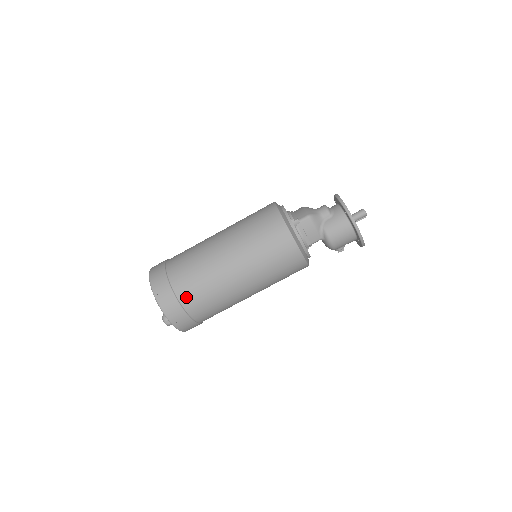
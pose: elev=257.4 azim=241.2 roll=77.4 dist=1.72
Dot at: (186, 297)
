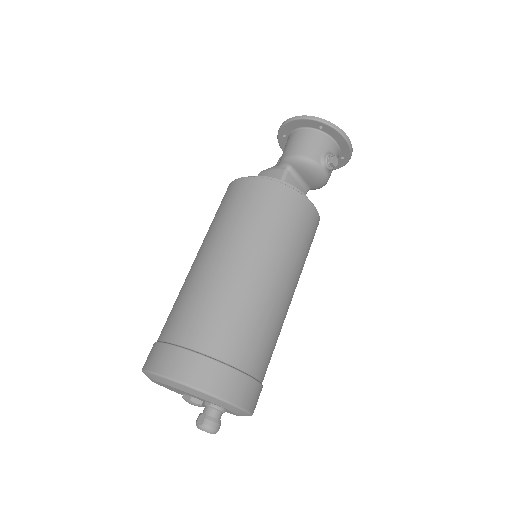
Dot at: (167, 330)
